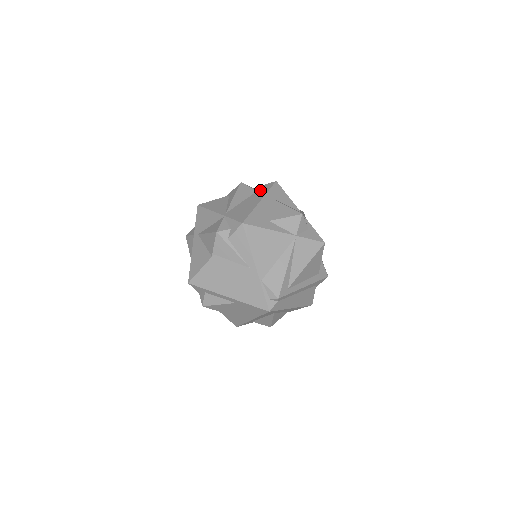
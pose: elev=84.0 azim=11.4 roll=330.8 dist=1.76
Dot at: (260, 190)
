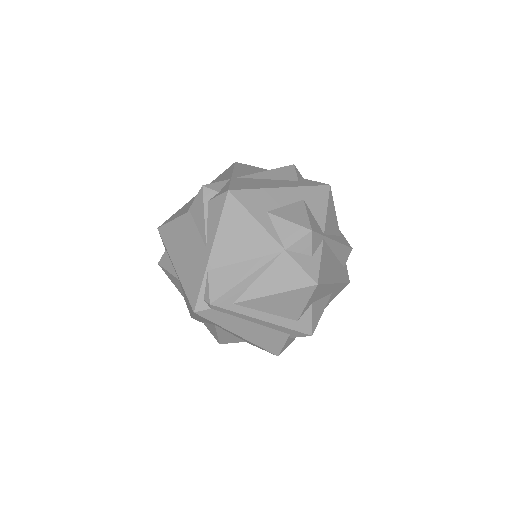
Dot at: (301, 181)
